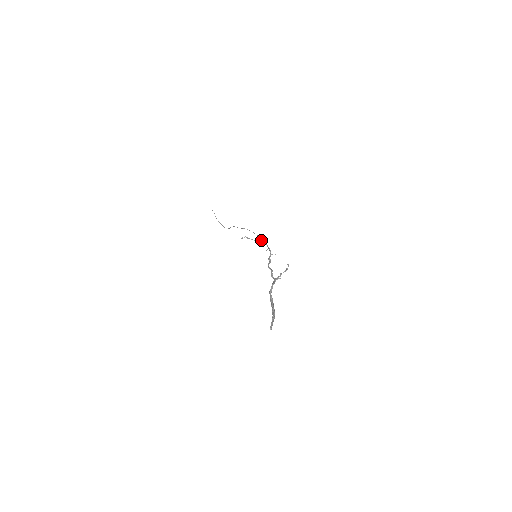
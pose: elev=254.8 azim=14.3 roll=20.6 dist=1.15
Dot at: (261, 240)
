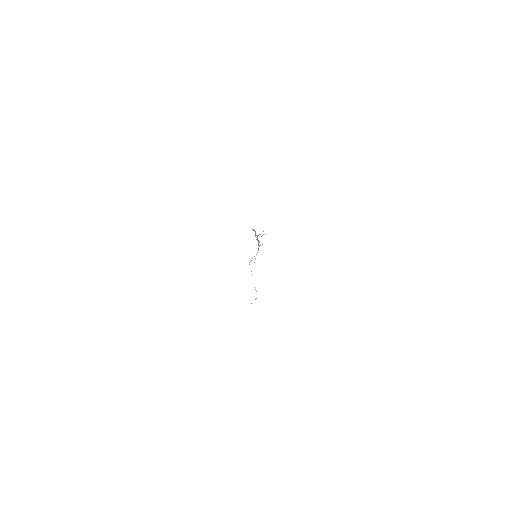
Dot at: occluded
